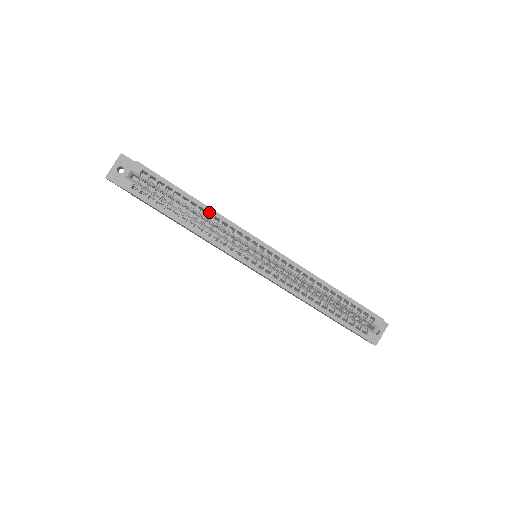
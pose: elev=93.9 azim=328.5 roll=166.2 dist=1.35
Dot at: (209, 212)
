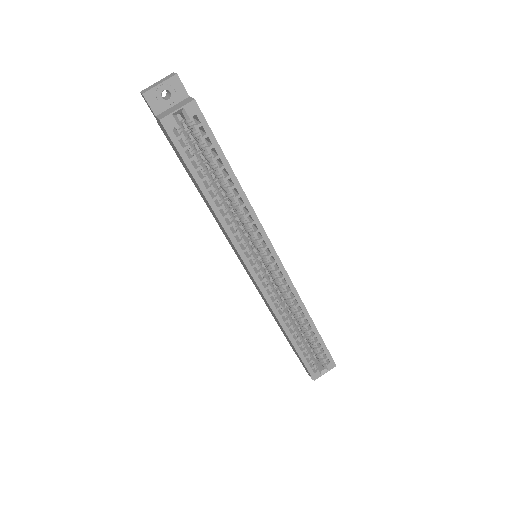
Dot at: (242, 199)
